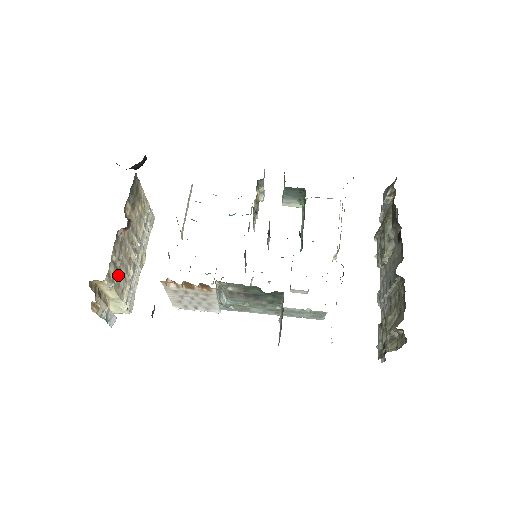
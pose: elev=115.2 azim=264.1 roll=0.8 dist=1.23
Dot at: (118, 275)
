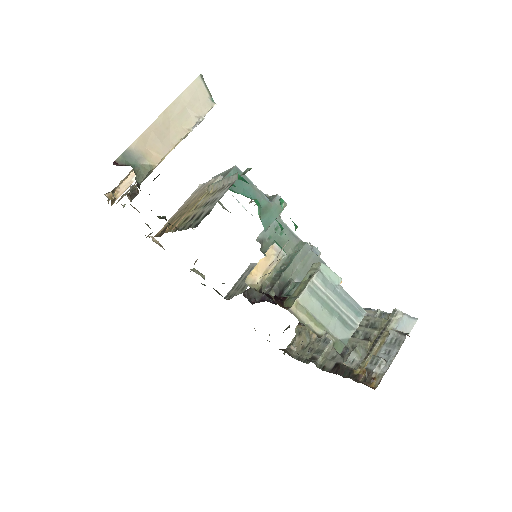
Dot at: occluded
